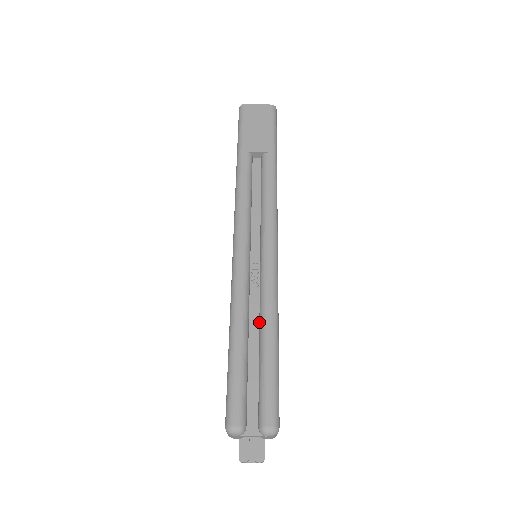
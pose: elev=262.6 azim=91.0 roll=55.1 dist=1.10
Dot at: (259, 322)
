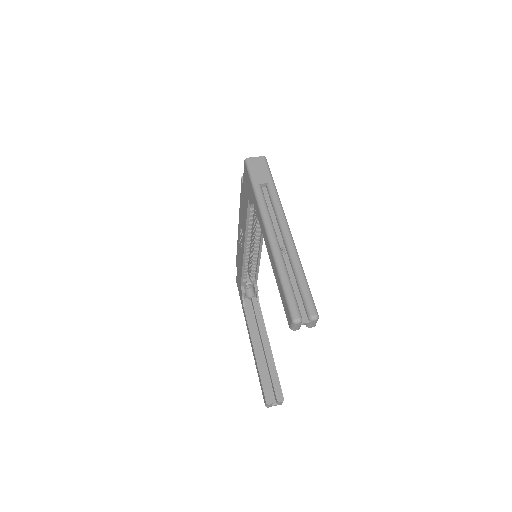
Dot at: (293, 270)
